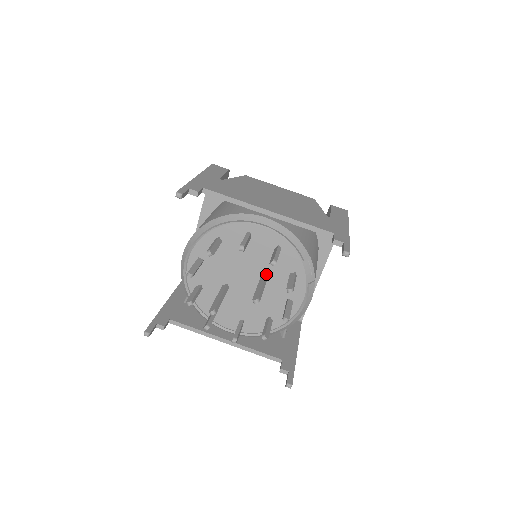
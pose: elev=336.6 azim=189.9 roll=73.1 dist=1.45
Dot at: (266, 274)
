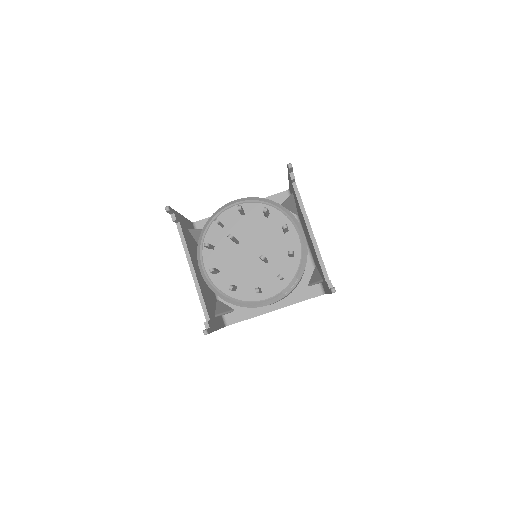
Dot at: (268, 260)
